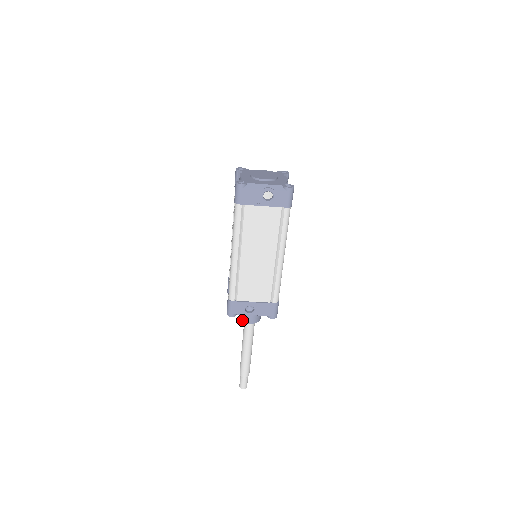
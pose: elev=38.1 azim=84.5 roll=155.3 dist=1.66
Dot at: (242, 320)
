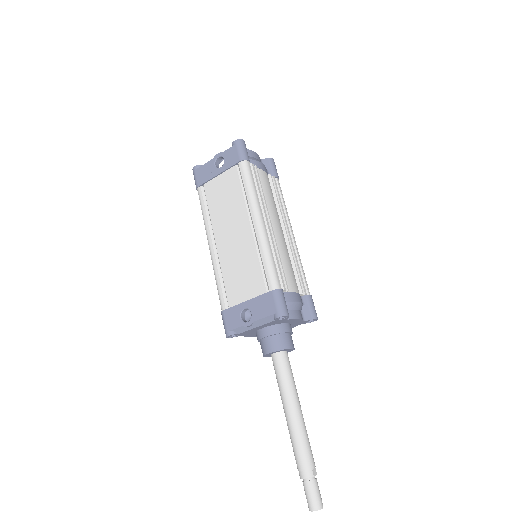
Dot at: occluded
